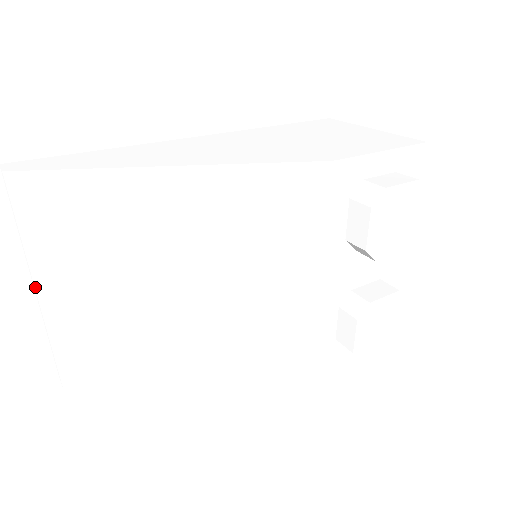
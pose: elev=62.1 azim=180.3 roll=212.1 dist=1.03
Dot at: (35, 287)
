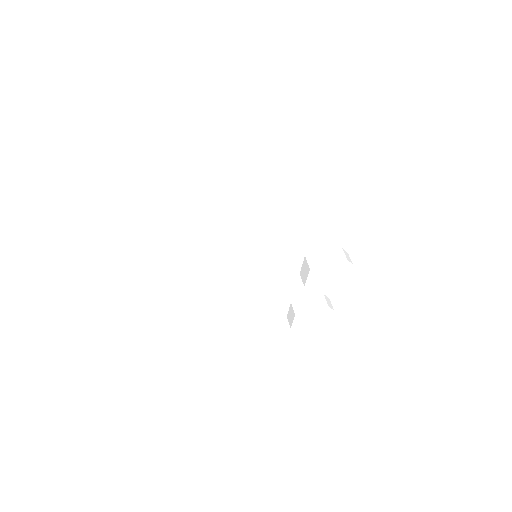
Dot at: (131, 243)
